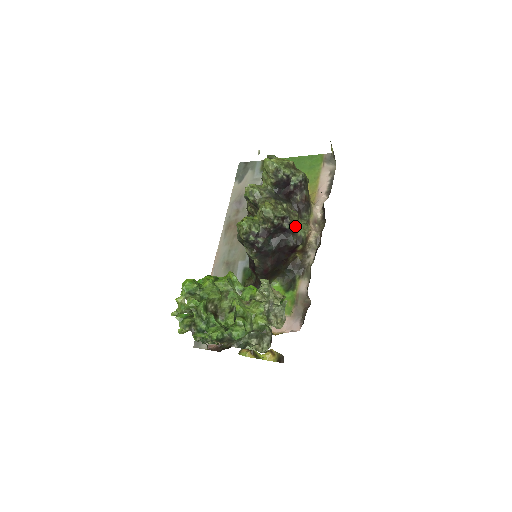
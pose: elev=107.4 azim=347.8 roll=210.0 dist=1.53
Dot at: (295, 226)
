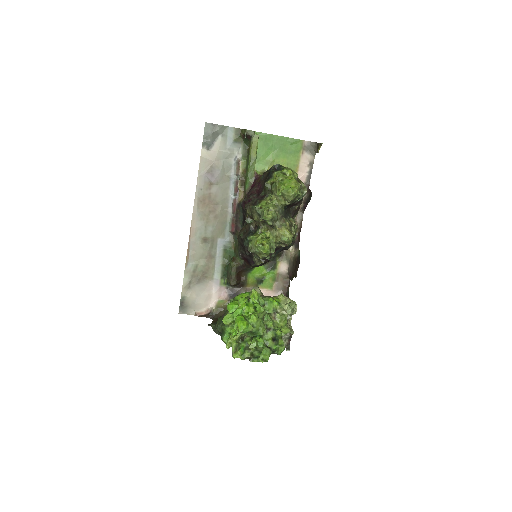
Dot at: occluded
